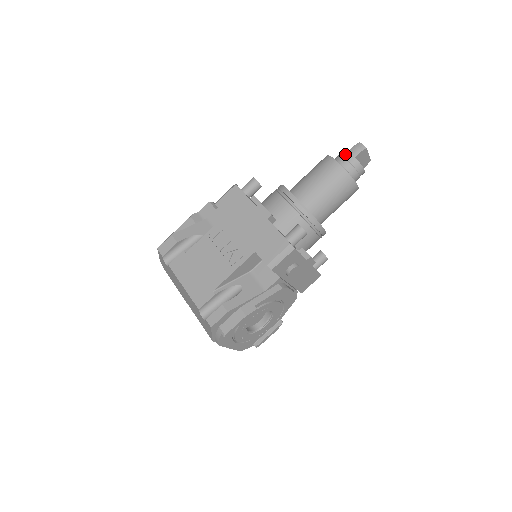
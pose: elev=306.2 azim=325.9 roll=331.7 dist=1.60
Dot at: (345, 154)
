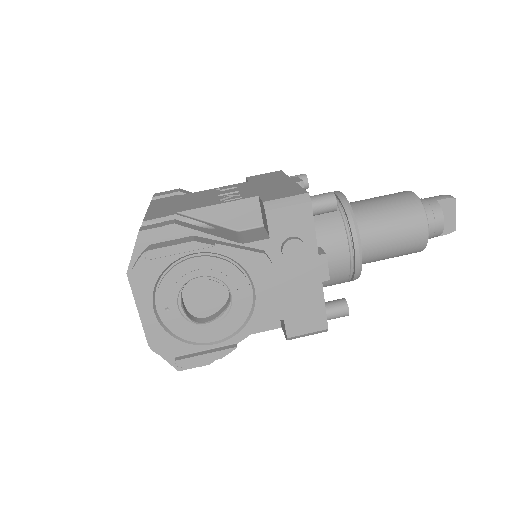
Dot at: (425, 198)
